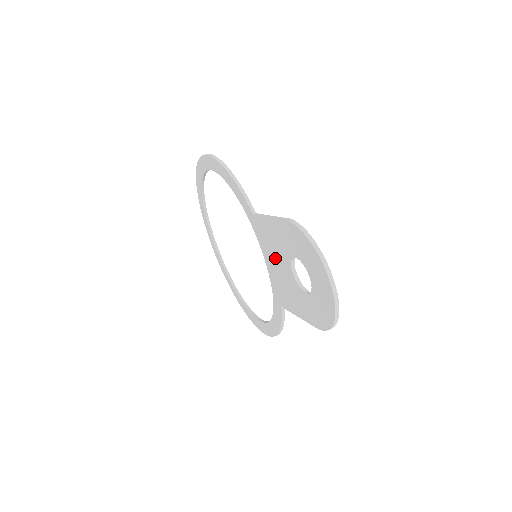
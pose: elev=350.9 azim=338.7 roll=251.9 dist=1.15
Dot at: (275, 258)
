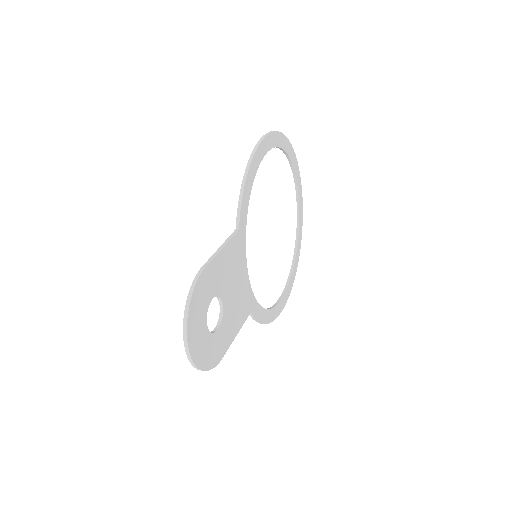
Dot at: occluded
